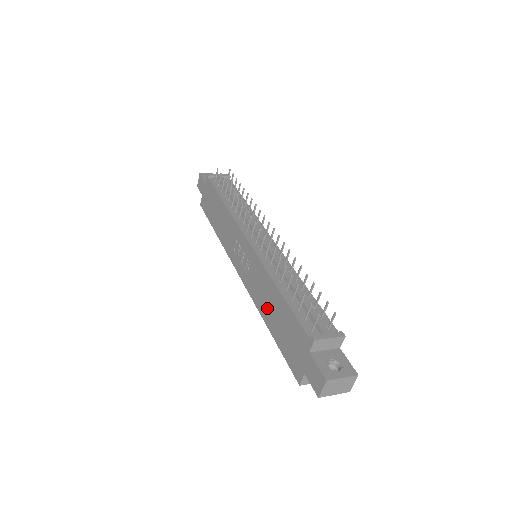
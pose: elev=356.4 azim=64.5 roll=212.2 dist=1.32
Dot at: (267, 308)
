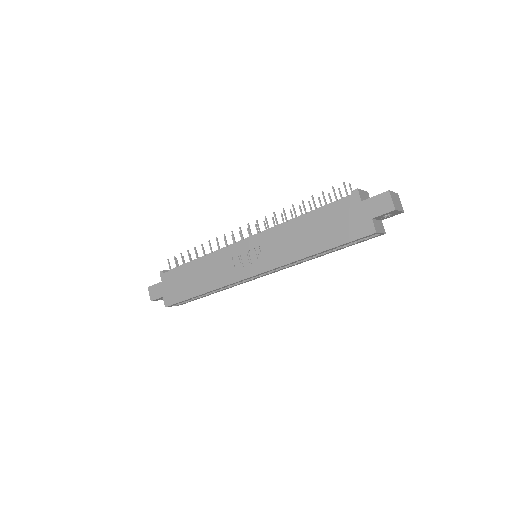
Dot at: (303, 243)
